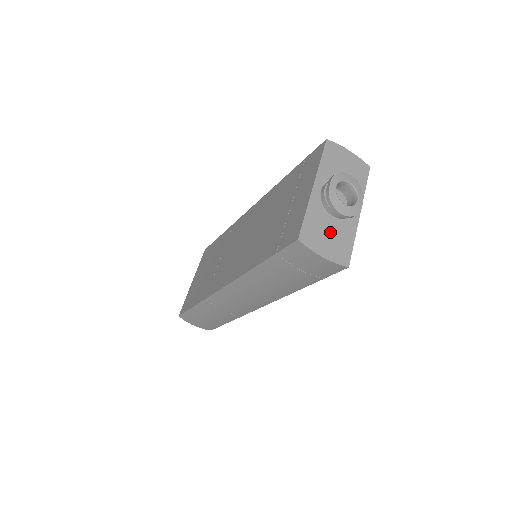
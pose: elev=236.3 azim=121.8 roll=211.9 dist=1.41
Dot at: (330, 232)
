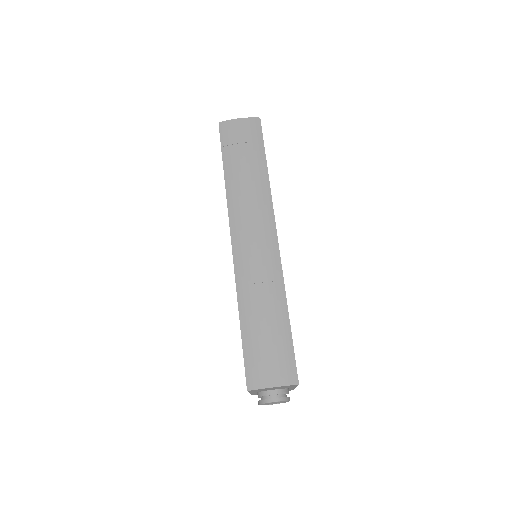
Dot at: occluded
